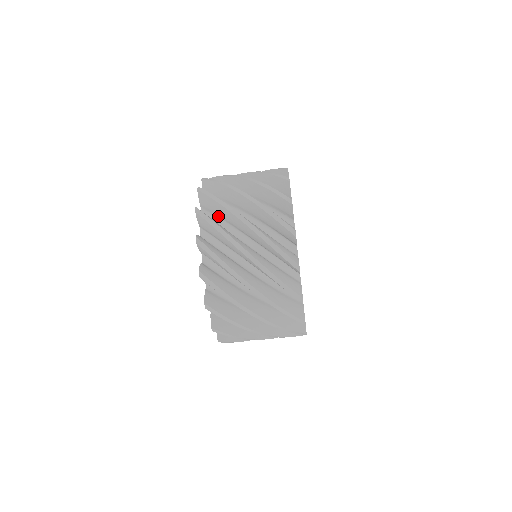
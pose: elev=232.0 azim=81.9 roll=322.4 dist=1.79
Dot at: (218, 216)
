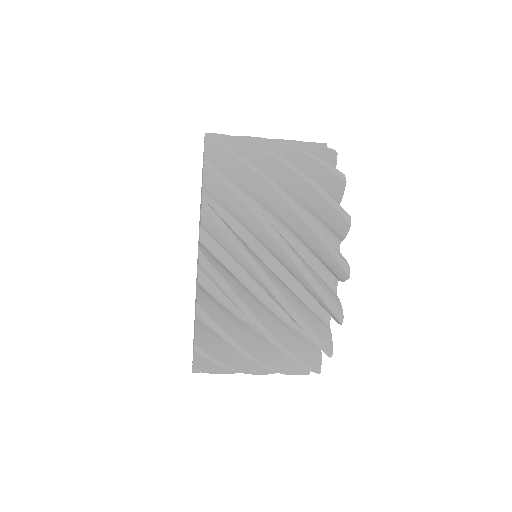
Dot at: occluded
